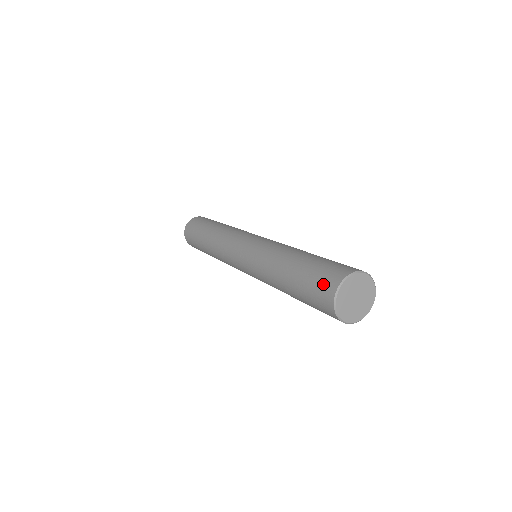
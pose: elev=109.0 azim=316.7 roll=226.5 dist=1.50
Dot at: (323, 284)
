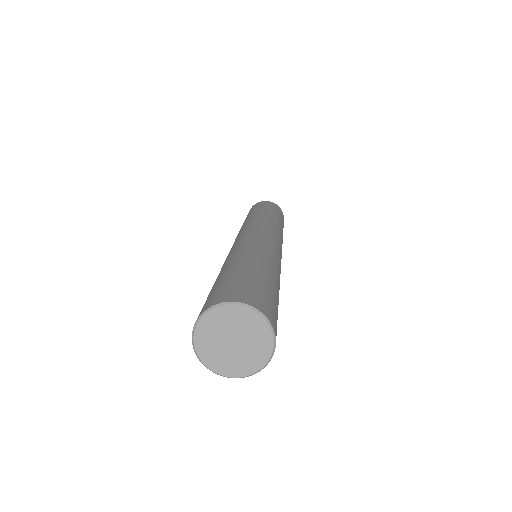
Dot at: (208, 300)
